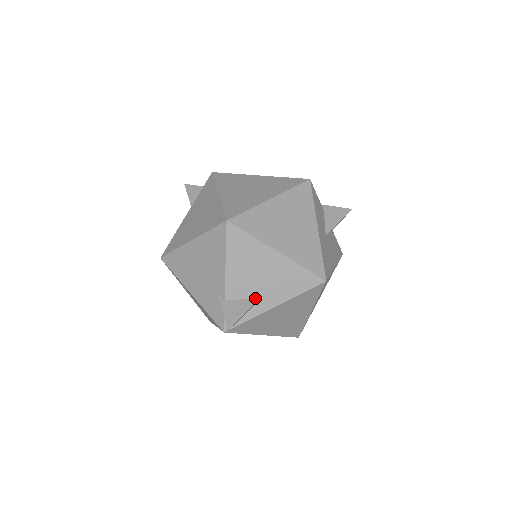
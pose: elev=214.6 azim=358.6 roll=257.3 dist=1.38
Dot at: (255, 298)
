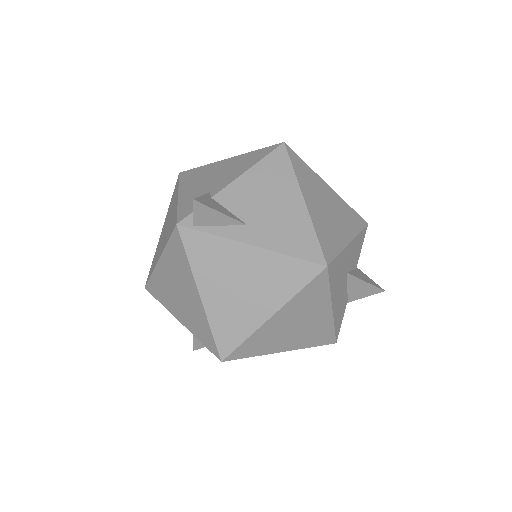
Dot at: (242, 220)
